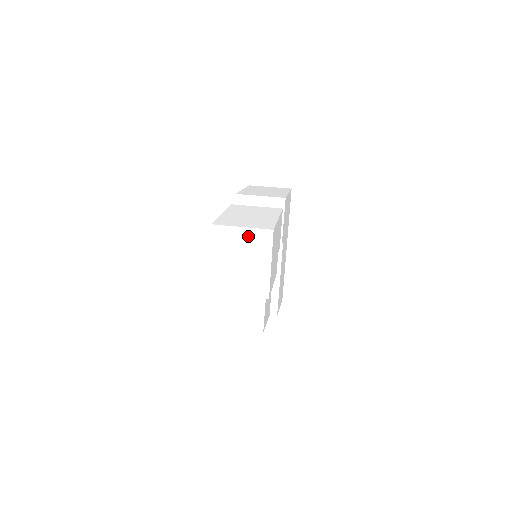
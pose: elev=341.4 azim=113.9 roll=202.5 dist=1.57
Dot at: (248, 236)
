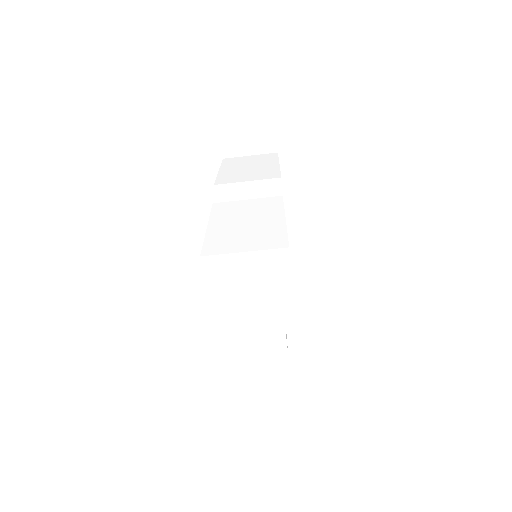
Dot at: (255, 262)
